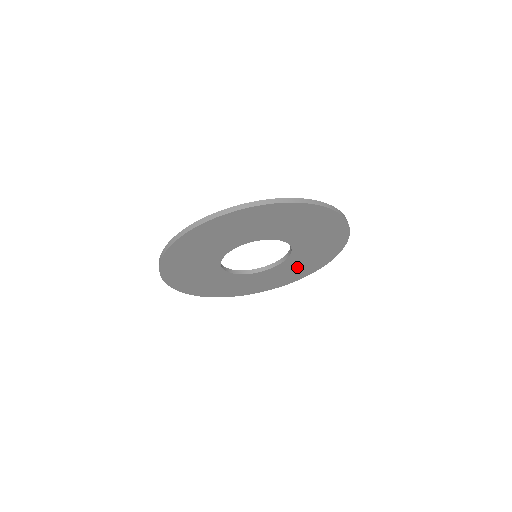
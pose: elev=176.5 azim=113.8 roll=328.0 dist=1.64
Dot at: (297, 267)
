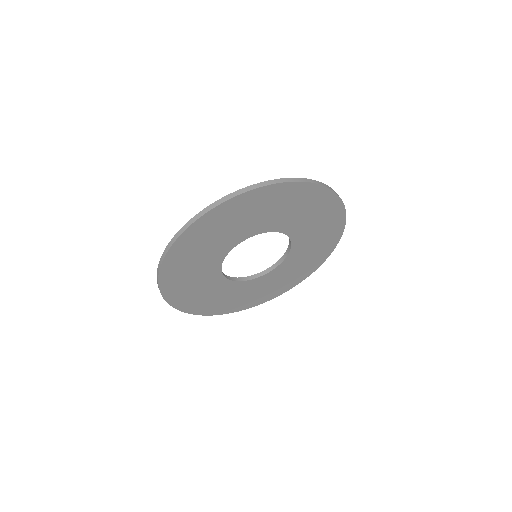
Dot at: (245, 294)
